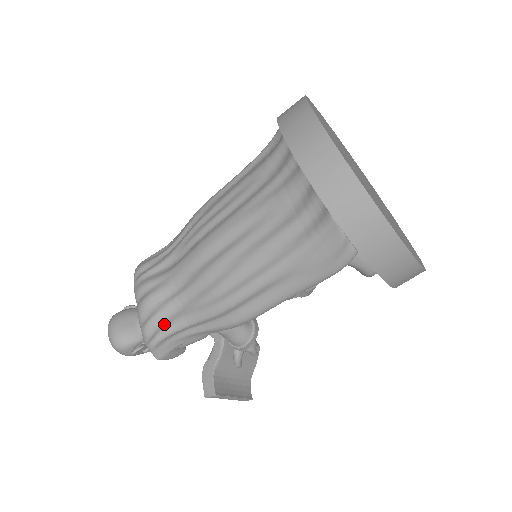
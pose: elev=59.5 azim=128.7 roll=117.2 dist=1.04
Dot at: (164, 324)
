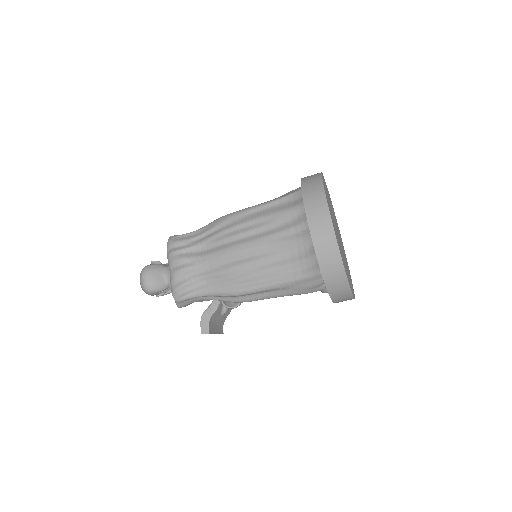
Dot at: (191, 290)
